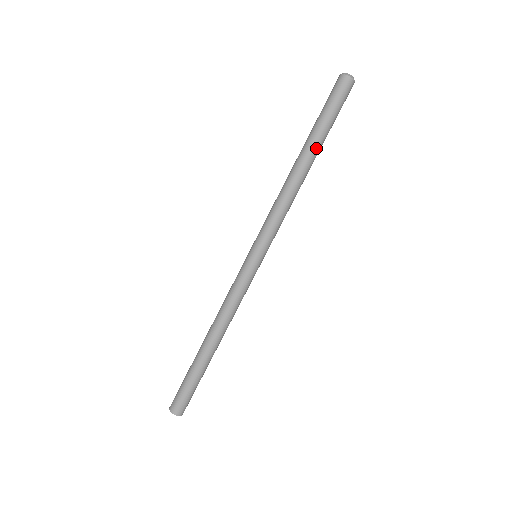
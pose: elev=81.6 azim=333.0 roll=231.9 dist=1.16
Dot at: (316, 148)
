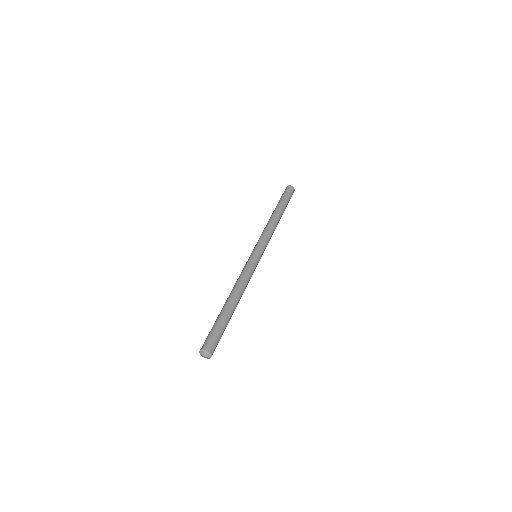
Dot at: (283, 211)
